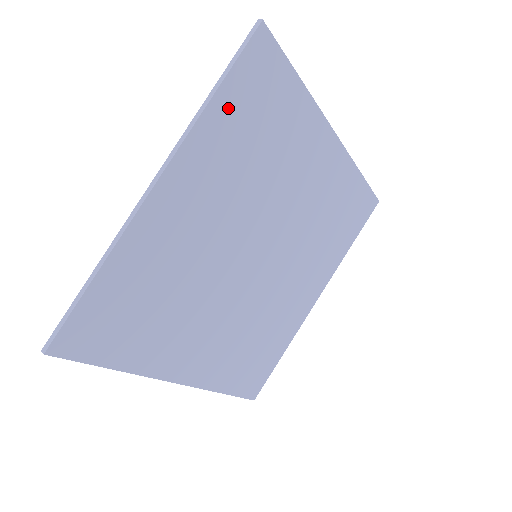
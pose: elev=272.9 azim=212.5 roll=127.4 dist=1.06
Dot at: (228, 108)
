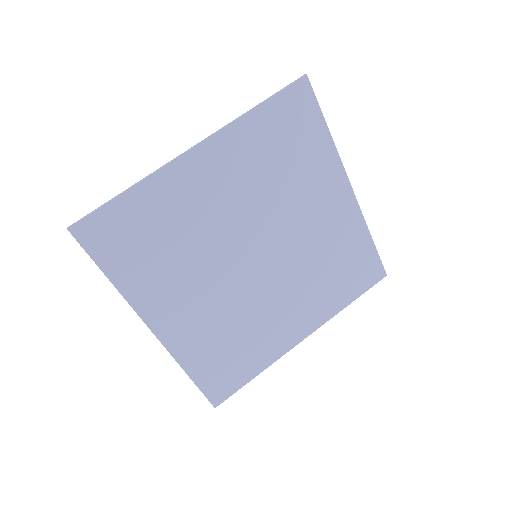
Dot at: (264, 122)
